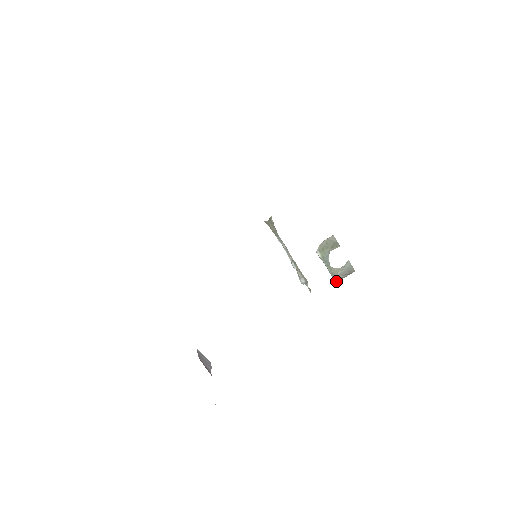
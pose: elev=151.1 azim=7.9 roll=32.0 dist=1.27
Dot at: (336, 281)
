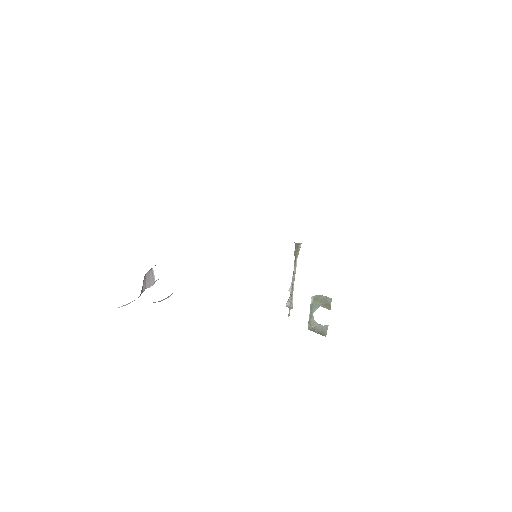
Dot at: (308, 328)
